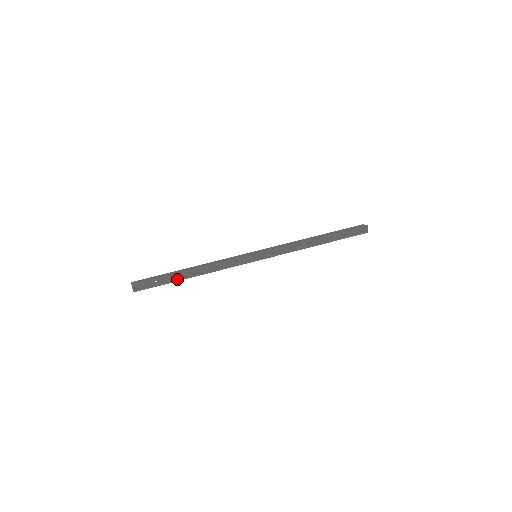
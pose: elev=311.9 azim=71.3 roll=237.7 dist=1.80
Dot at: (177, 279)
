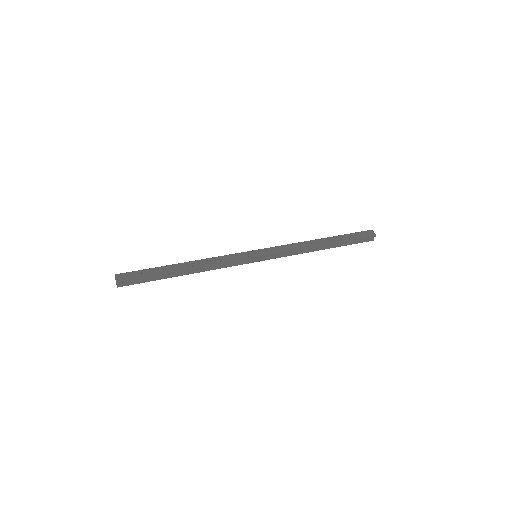
Dot at: (167, 271)
